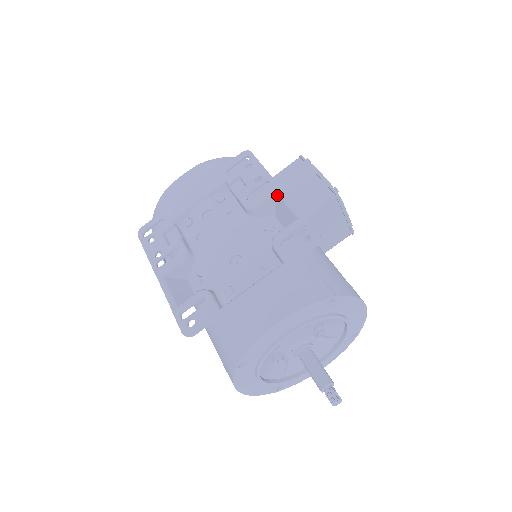
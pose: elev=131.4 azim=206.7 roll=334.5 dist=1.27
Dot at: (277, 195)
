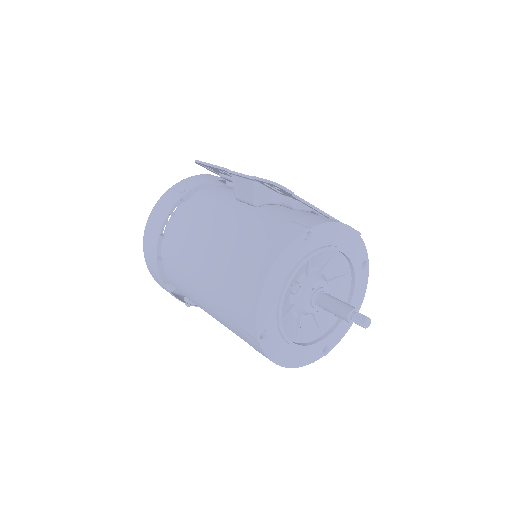
Dot at: occluded
